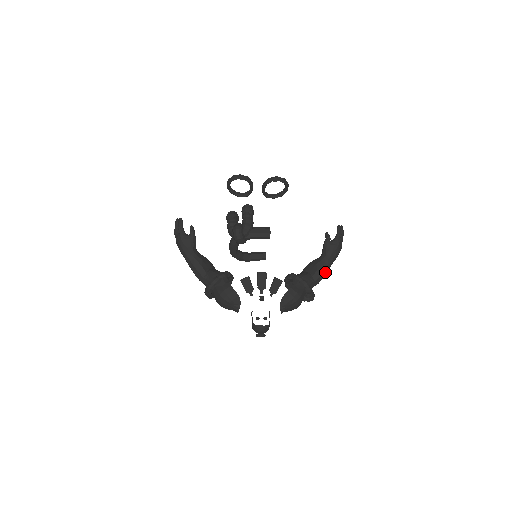
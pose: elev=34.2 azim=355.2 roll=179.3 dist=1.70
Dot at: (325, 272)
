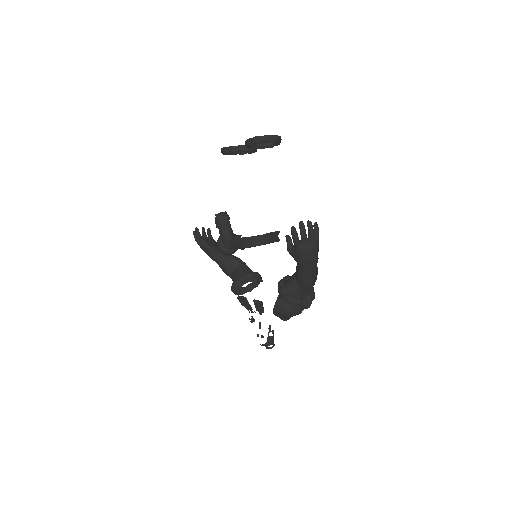
Dot at: (308, 278)
